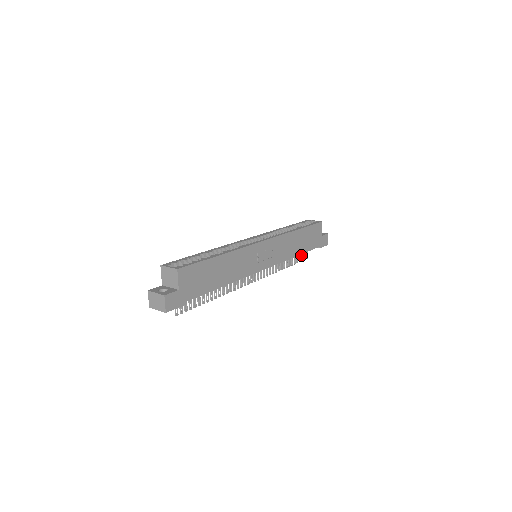
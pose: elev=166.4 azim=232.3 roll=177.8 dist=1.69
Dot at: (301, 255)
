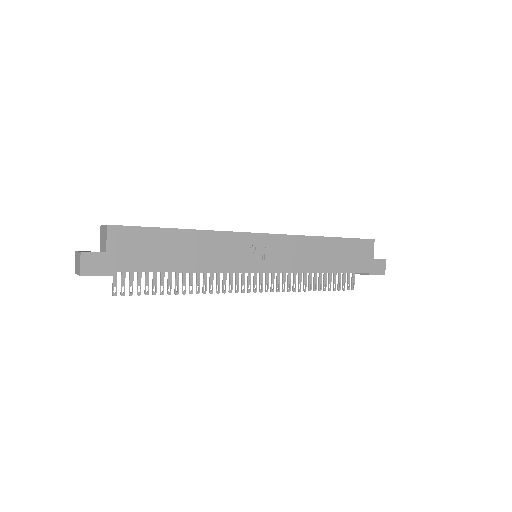
Dot at: (342, 282)
